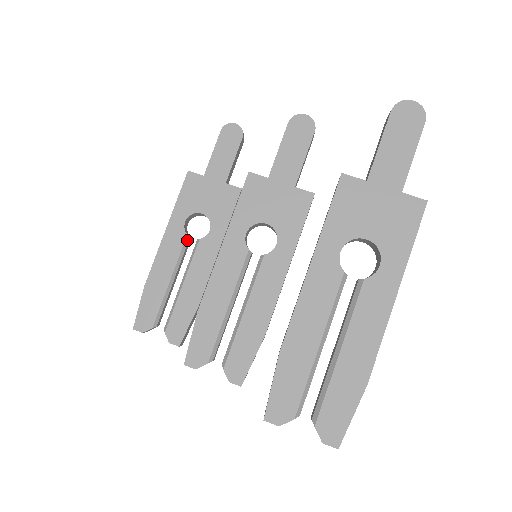
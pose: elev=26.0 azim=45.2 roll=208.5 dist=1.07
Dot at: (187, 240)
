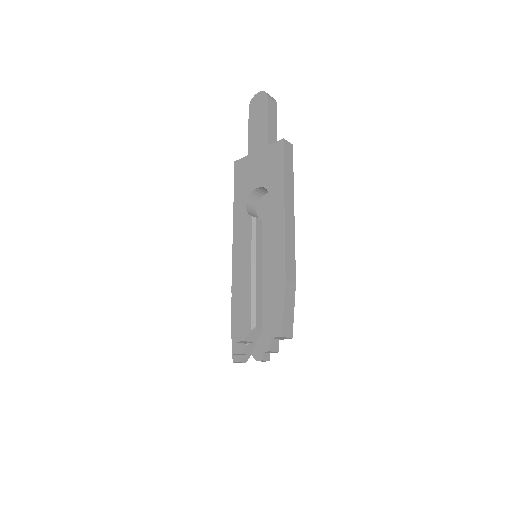
Dot at: occluded
